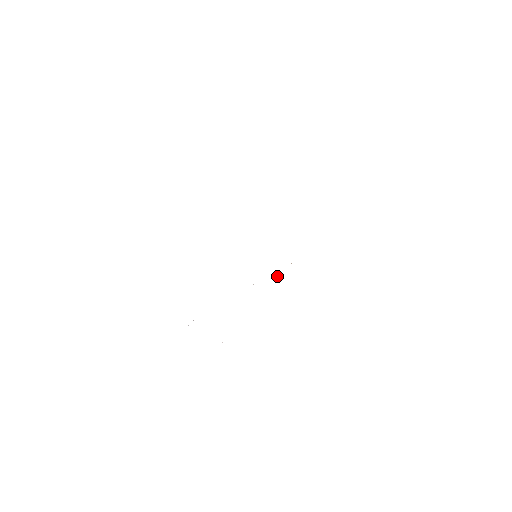
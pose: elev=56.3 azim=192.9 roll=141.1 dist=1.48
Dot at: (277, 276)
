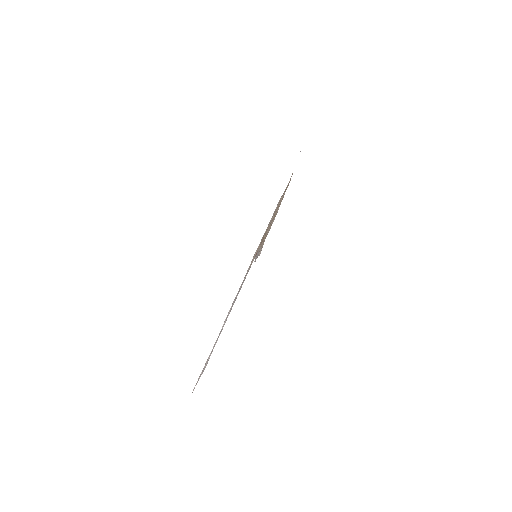
Dot at: occluded
